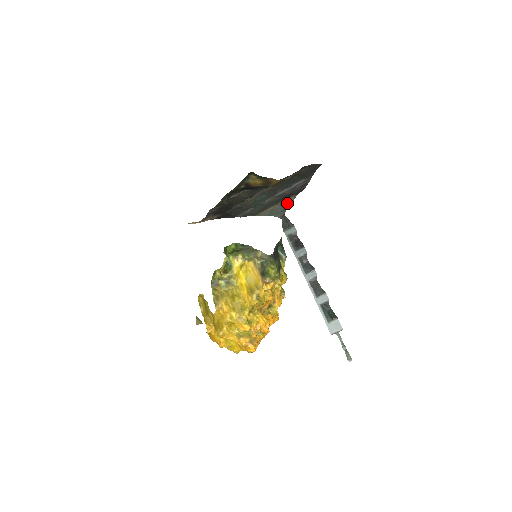
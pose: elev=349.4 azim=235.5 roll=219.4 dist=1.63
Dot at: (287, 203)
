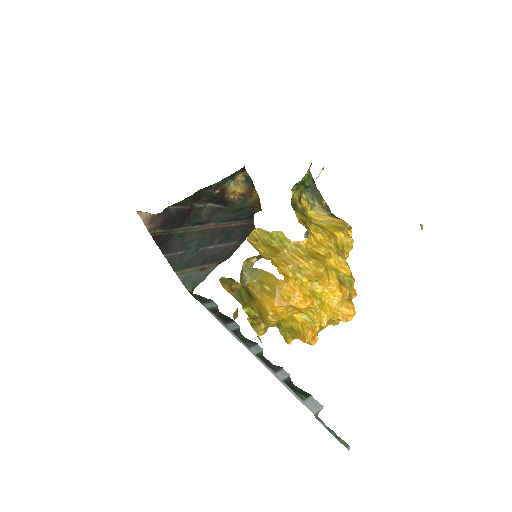
Dot at: (205, 272)
